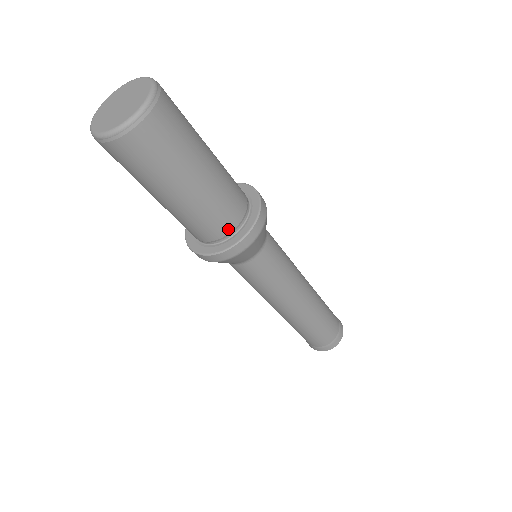
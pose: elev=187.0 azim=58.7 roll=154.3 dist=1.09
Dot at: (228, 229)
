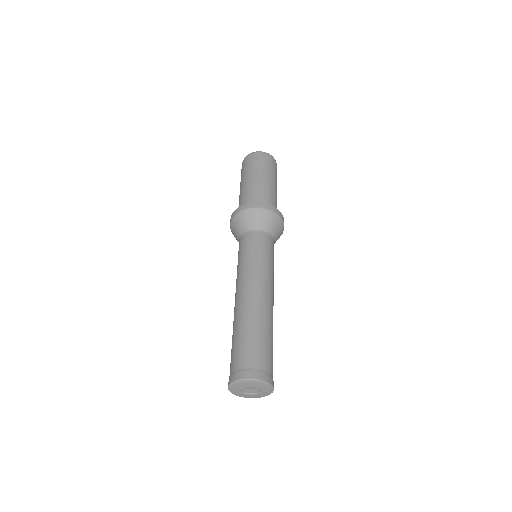
Dot at: occluded
